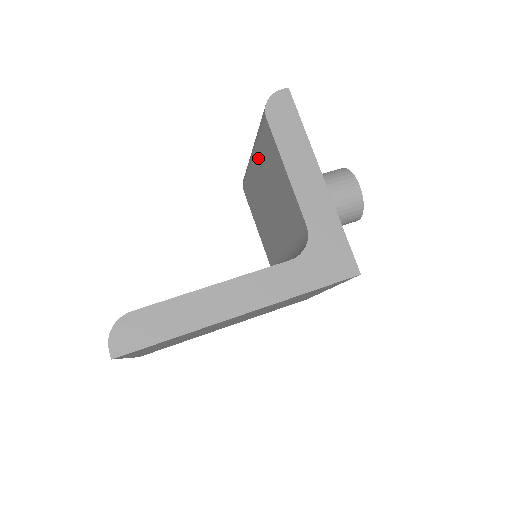
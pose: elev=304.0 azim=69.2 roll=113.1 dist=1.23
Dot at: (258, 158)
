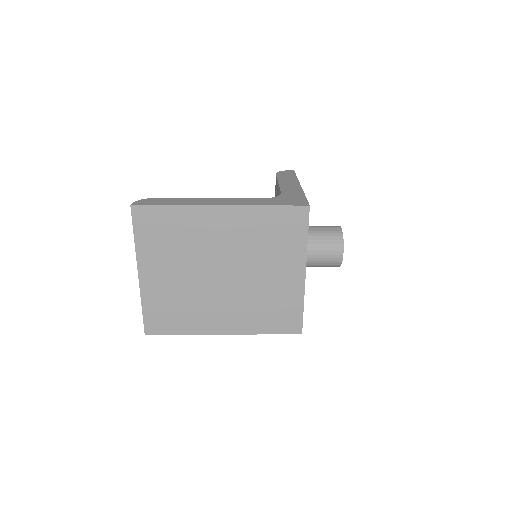
Dot at: occluded
